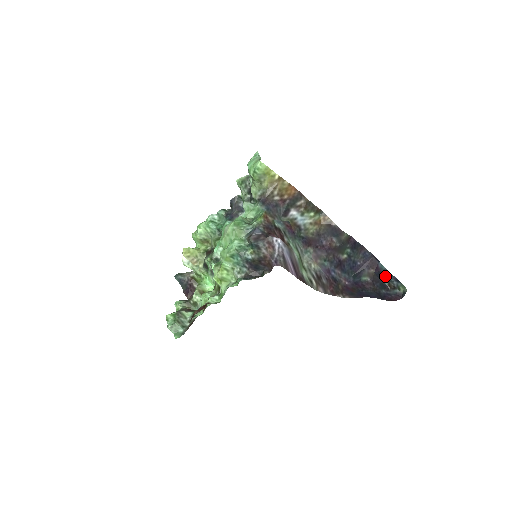
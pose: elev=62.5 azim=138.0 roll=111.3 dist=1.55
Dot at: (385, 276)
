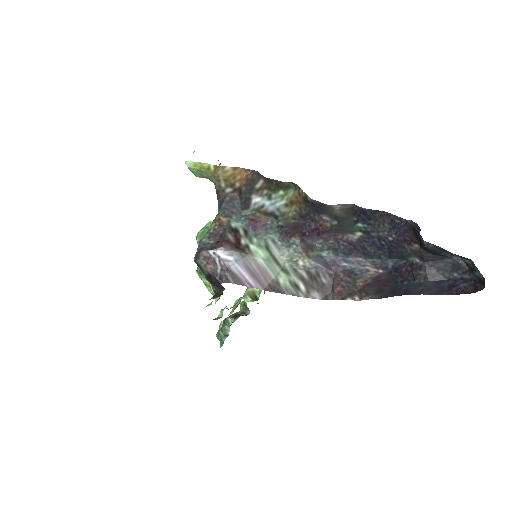
Dot at: (440, 252)
